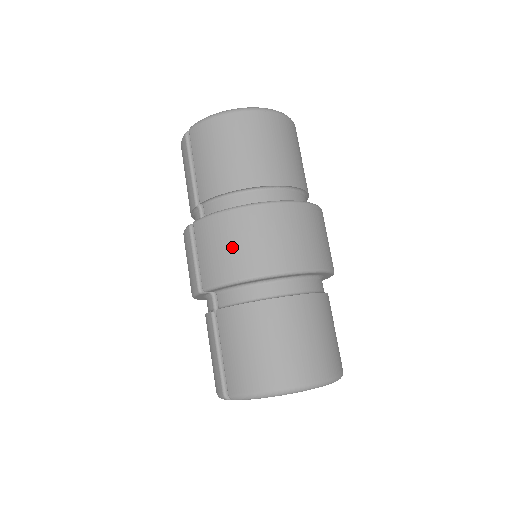
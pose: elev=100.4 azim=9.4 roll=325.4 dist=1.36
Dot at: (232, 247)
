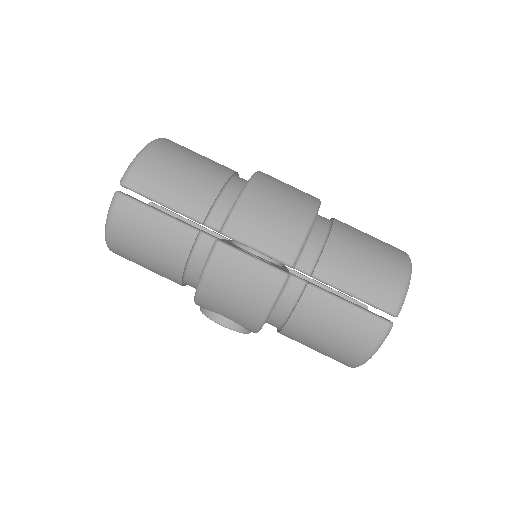
Dot at: (279, 209)
